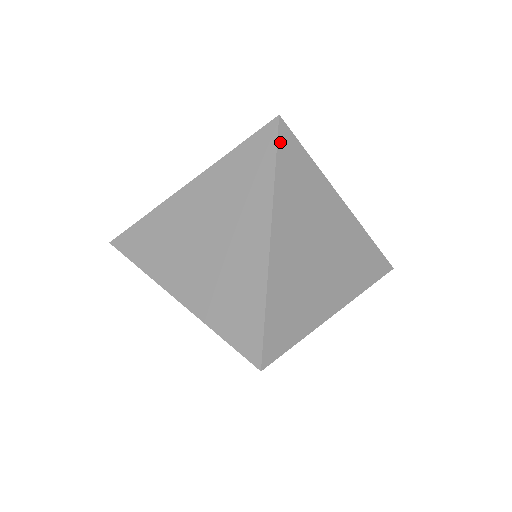
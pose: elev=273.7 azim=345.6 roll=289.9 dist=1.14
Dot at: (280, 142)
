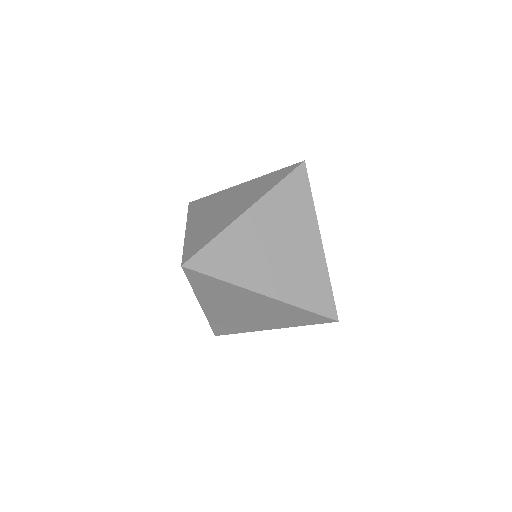
Dot at: (189, 276)
